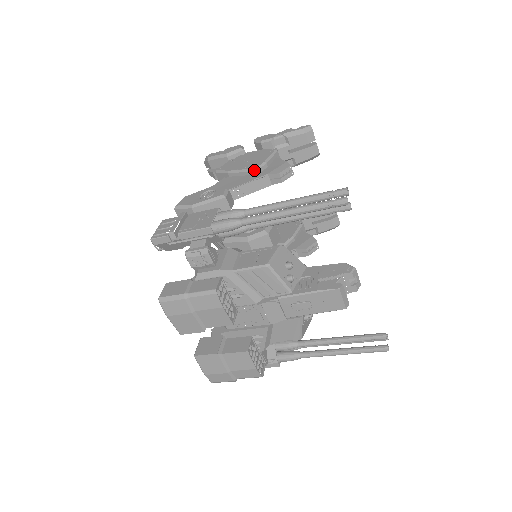
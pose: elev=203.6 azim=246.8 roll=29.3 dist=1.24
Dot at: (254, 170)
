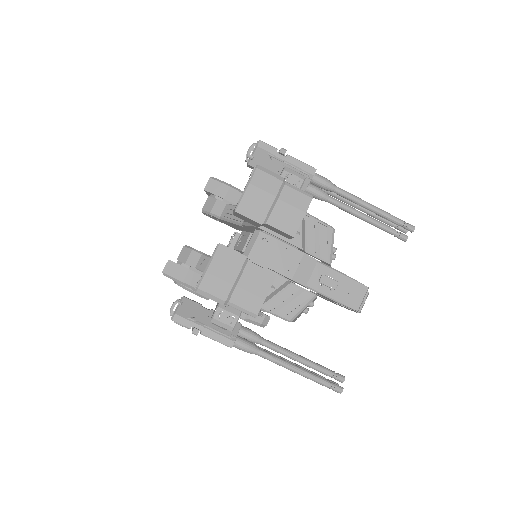
Dot at: occluded
